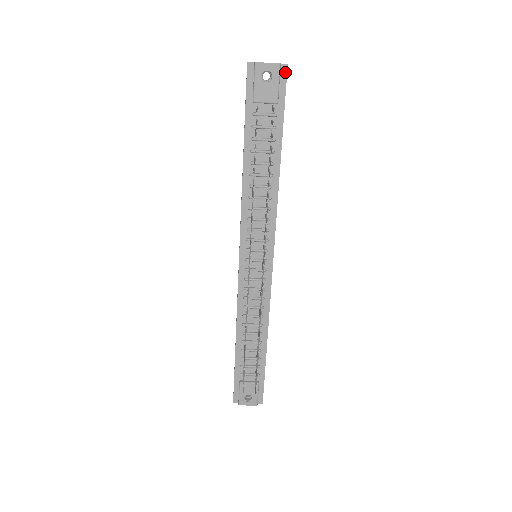
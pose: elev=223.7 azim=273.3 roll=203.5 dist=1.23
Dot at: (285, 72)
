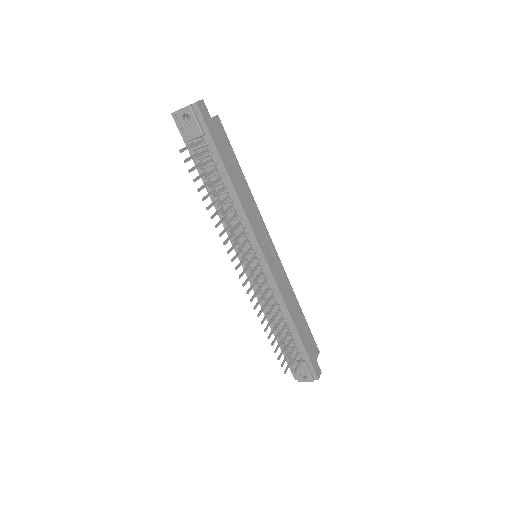
Dot at: (198, 109)
